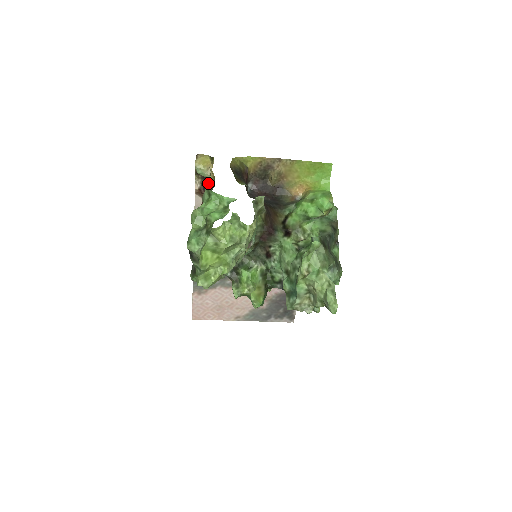
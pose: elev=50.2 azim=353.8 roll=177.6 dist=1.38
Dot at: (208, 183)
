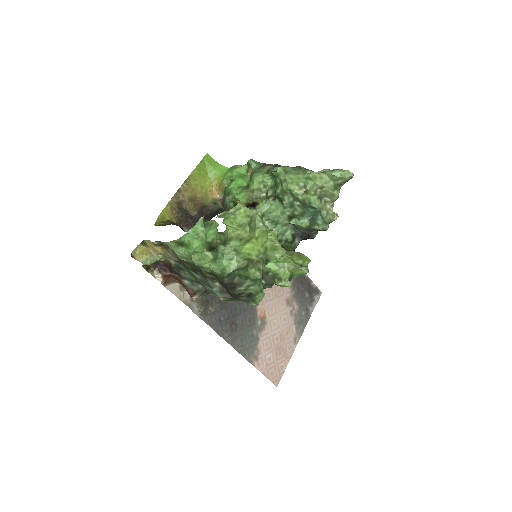
Dot at: (163, 264)
